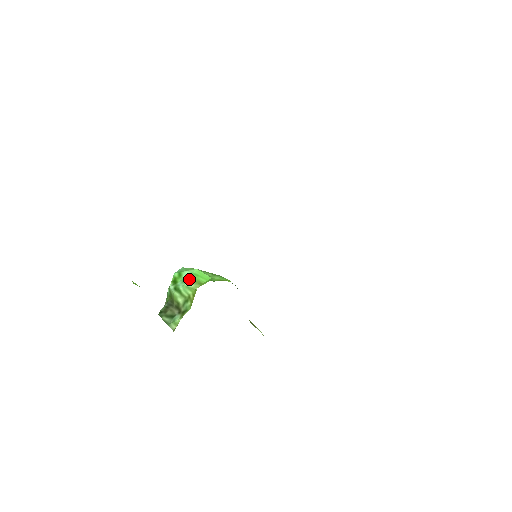
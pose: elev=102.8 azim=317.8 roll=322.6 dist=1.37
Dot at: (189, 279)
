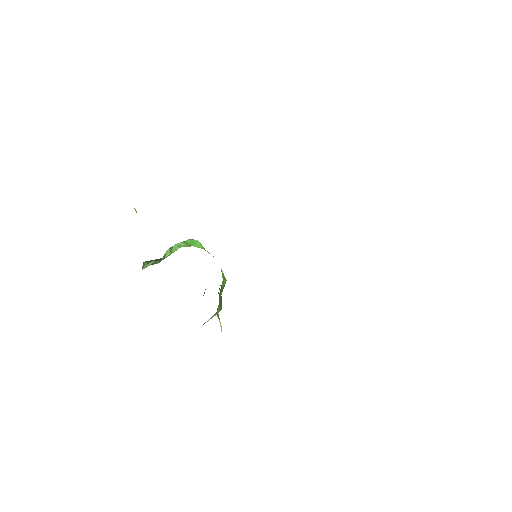
Dot at: (185, 241)
